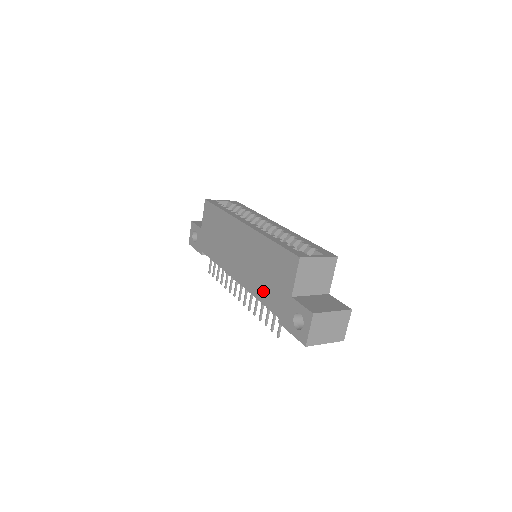
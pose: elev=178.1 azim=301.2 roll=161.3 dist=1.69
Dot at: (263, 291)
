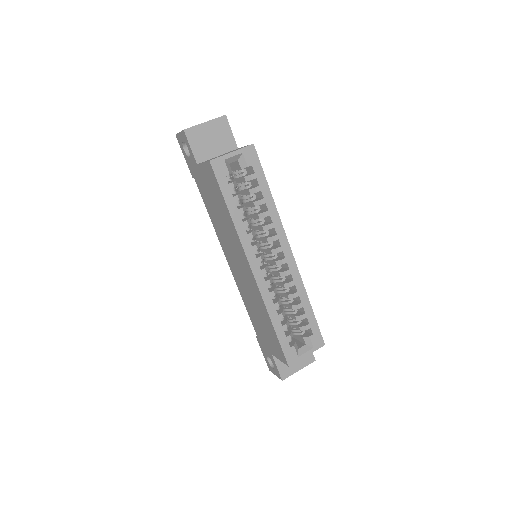
Dot at: (251, 314)
